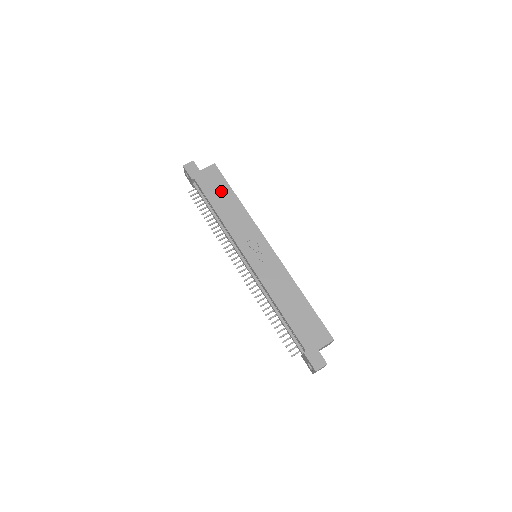
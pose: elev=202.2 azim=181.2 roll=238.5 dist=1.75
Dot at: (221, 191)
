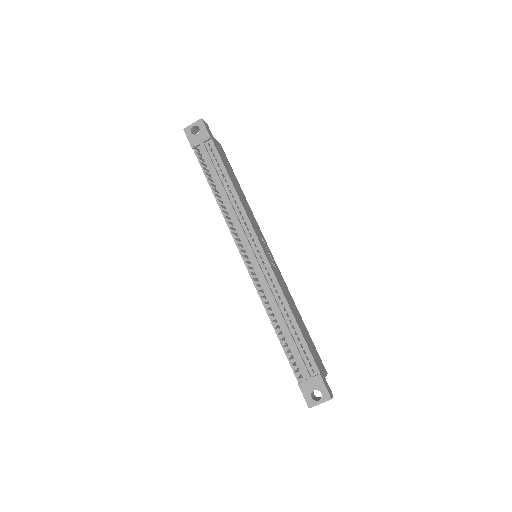
Dot at: (231, 172)
